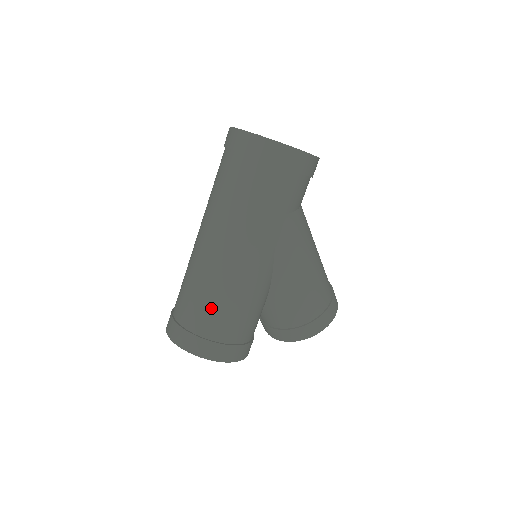
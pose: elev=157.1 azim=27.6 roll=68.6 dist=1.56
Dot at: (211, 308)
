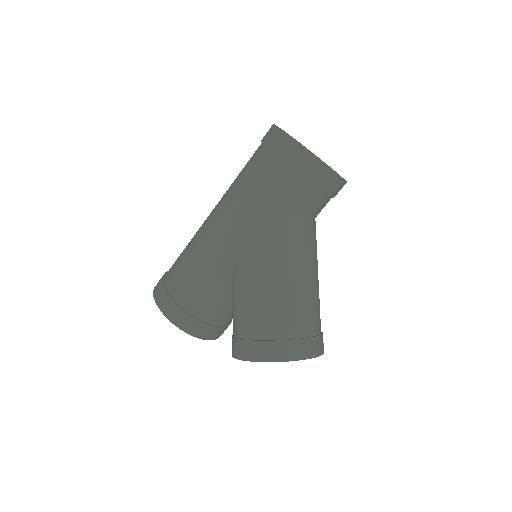
Dot at: (180, 259)
